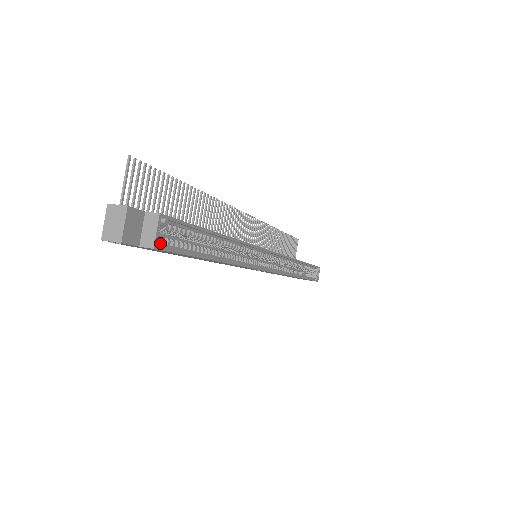
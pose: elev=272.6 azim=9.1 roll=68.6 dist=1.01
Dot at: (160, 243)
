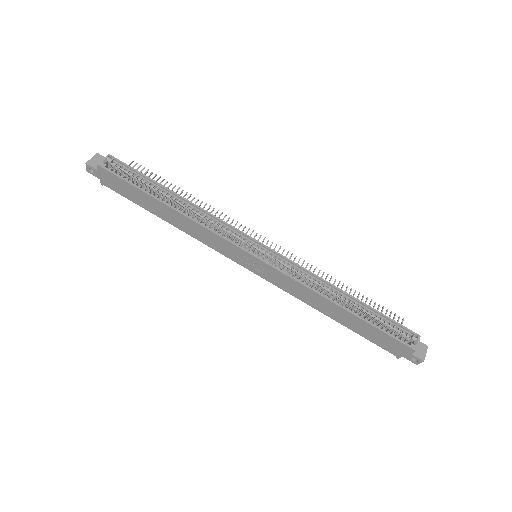
Dot at: (104, 165)
